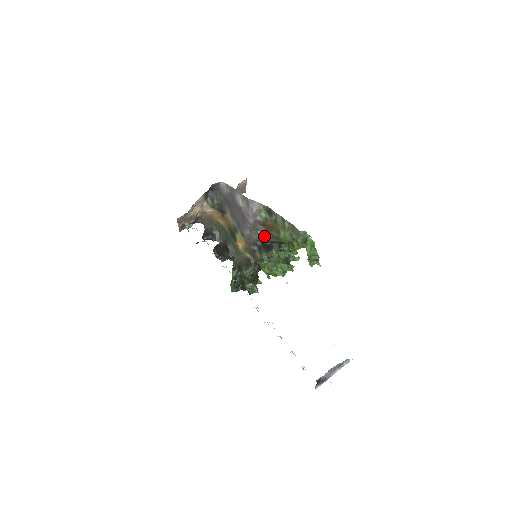
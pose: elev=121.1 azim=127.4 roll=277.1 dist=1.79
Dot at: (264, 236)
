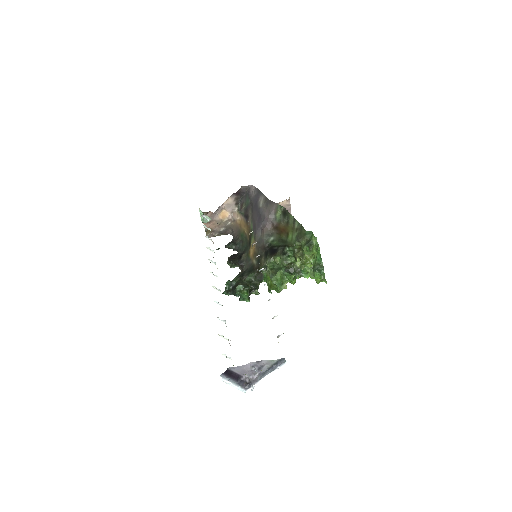
Dot at: (274, 240)
